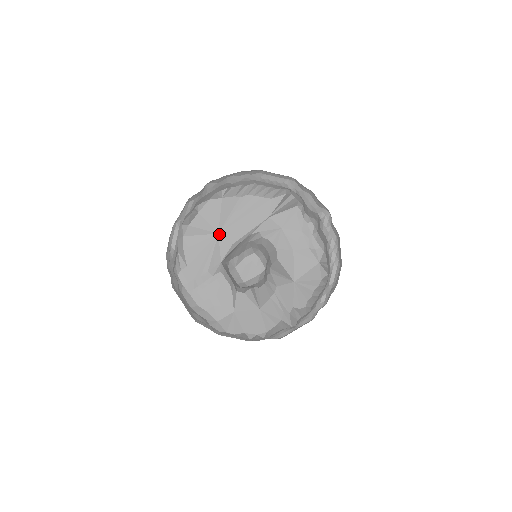
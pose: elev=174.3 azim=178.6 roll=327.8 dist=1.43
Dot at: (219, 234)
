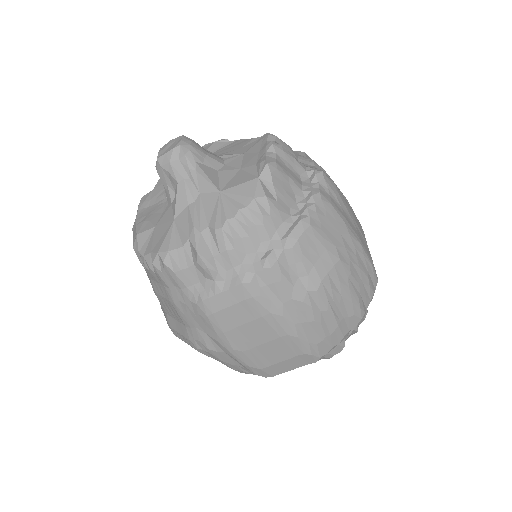
Dot at: occluded
